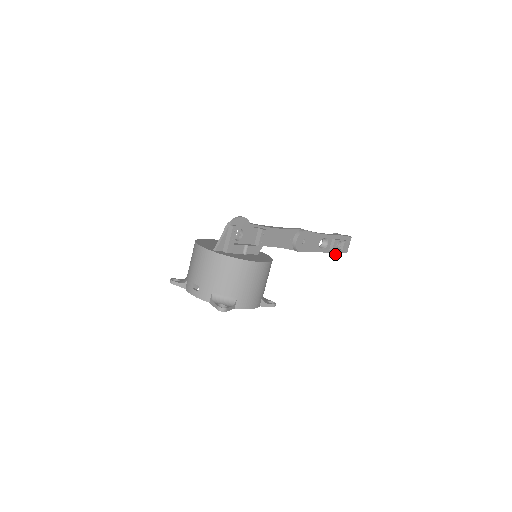
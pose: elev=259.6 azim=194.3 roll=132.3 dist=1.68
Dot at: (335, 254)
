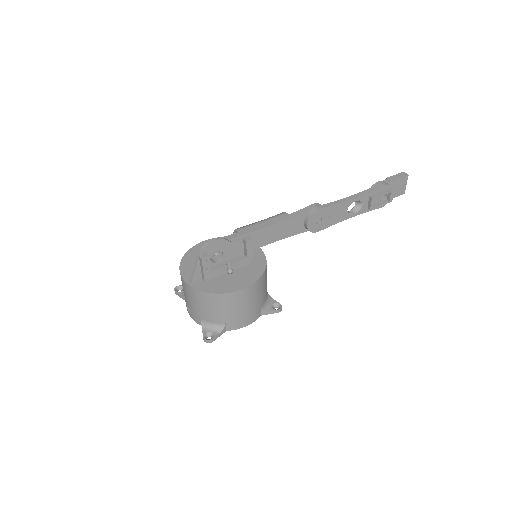
Dot at: (380, 207)
